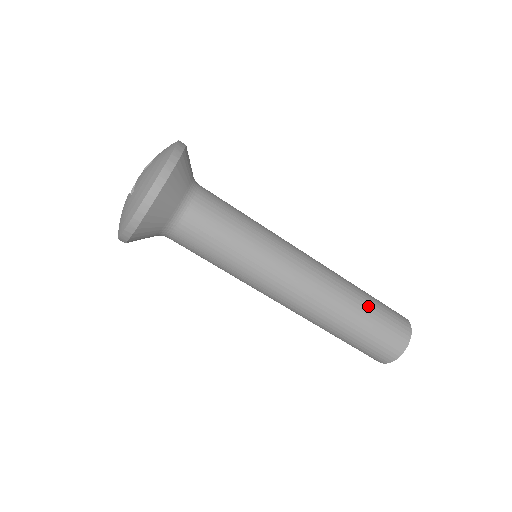
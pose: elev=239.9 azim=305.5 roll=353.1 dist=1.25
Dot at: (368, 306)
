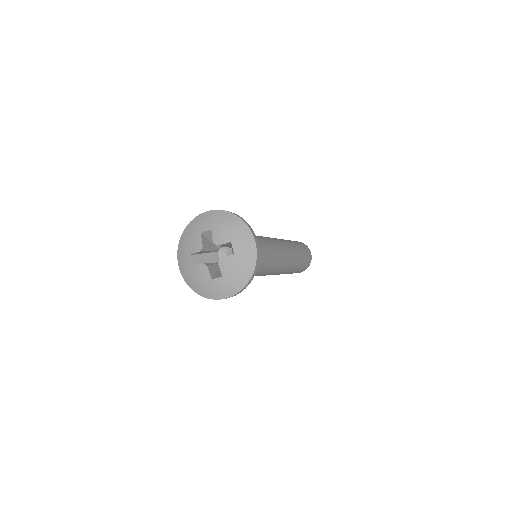
Dot at: (301, 260)
